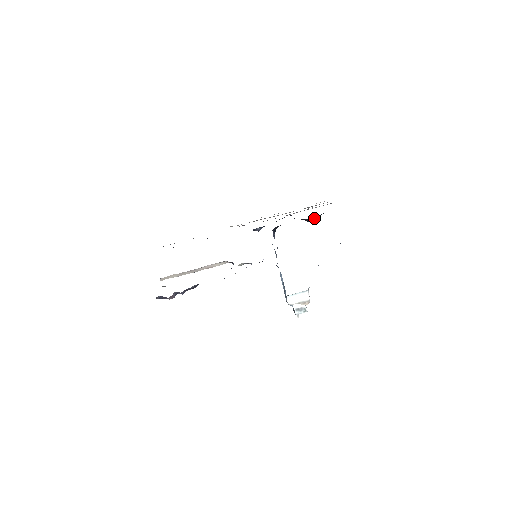
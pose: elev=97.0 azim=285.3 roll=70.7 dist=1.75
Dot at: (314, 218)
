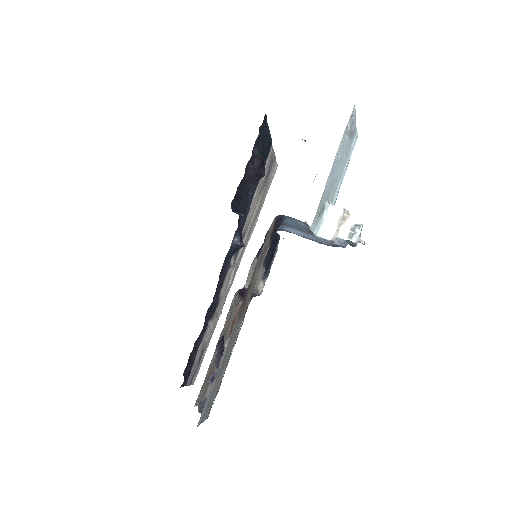
Dot at: (256, 158)
